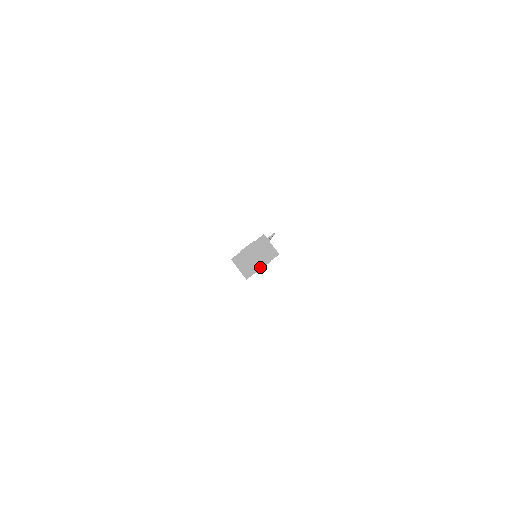
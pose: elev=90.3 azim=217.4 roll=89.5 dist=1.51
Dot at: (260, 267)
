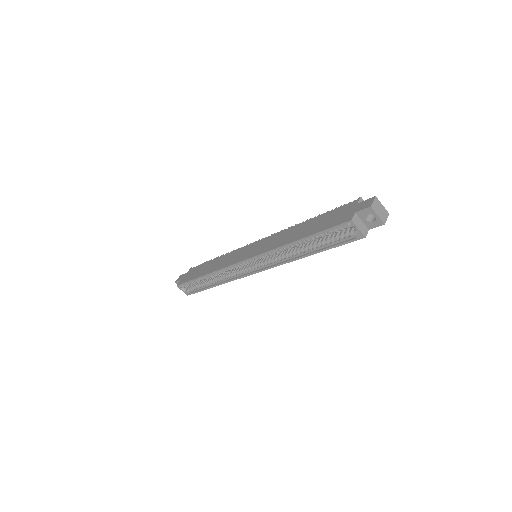
Dot at: (385, 219)
